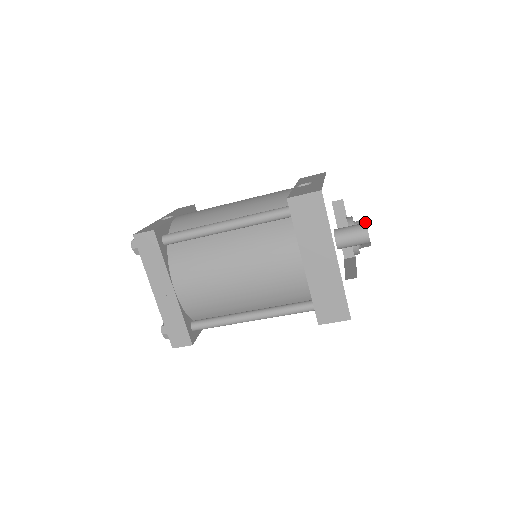
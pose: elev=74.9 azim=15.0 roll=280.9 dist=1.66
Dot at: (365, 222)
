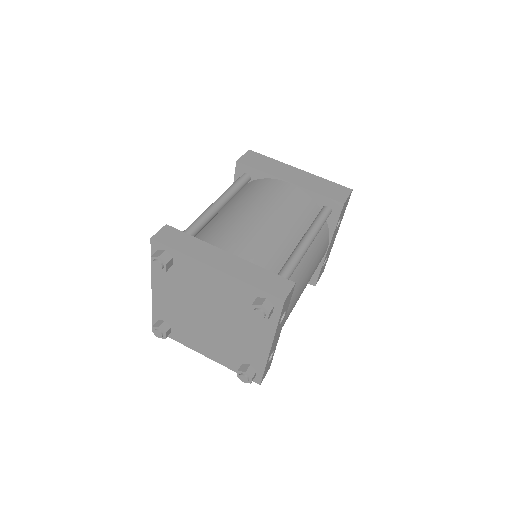
Dot at: occluded
